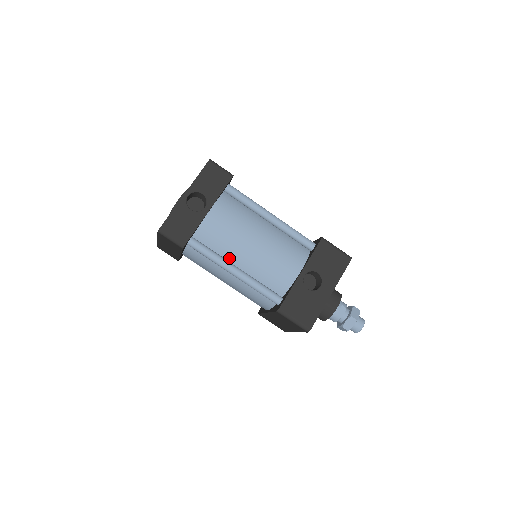
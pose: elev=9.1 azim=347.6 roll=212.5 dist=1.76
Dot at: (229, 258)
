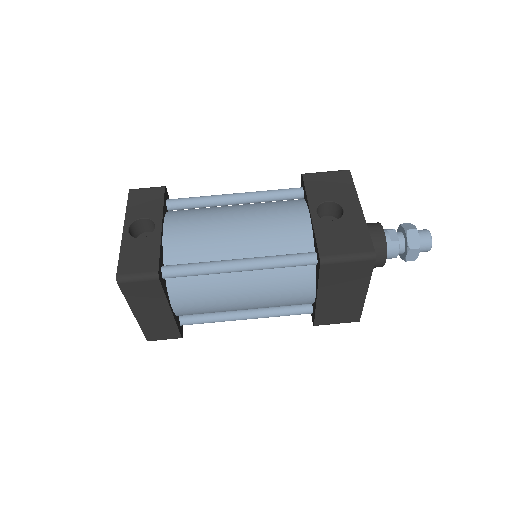
Dot at: (222, 258)
